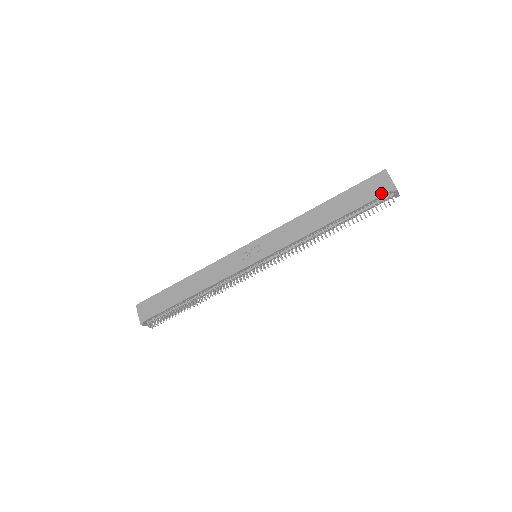
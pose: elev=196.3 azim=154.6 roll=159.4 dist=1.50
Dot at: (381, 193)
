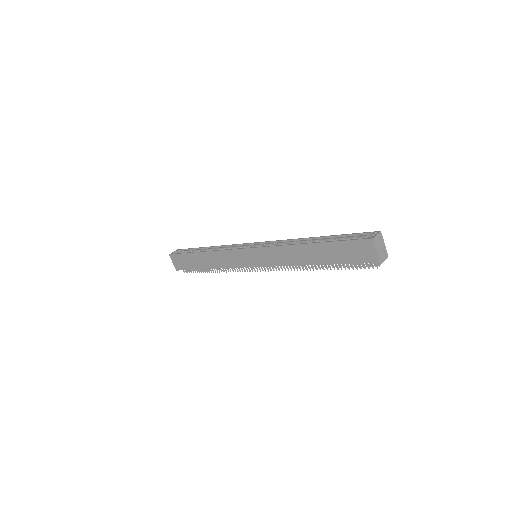
Dot at: (364, 261)
